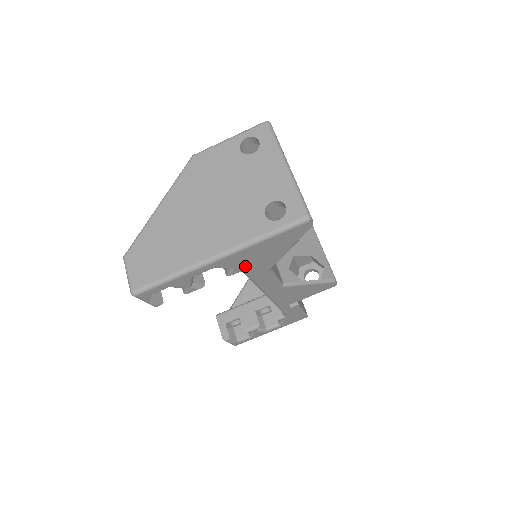
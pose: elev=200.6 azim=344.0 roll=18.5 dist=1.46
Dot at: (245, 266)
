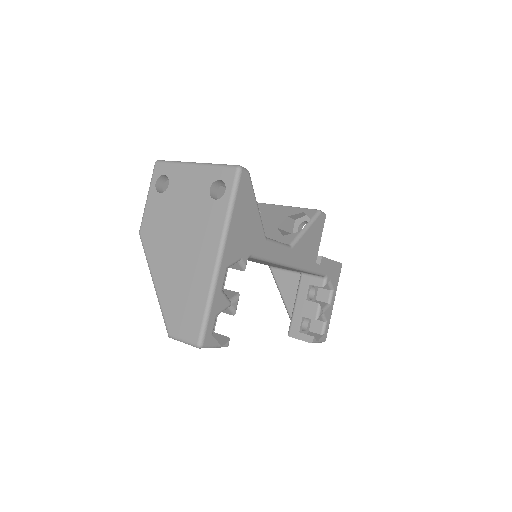
Dot at: (245, 249)
